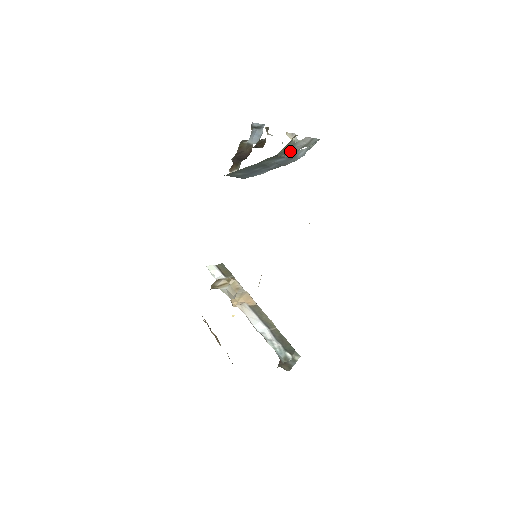
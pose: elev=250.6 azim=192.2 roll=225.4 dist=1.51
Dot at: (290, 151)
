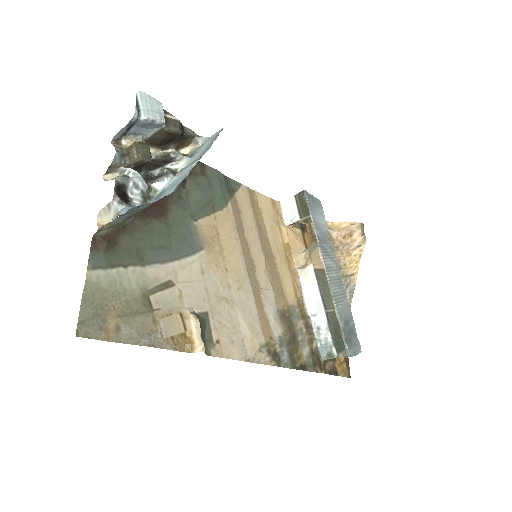
Dot at: occluded
